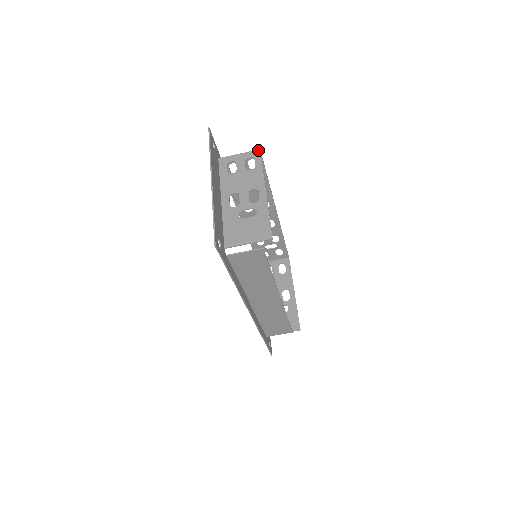
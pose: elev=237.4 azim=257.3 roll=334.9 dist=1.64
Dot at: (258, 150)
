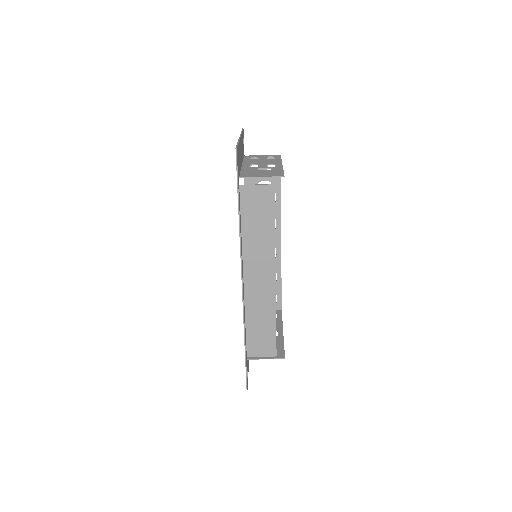
Dot at: (279, 155)
